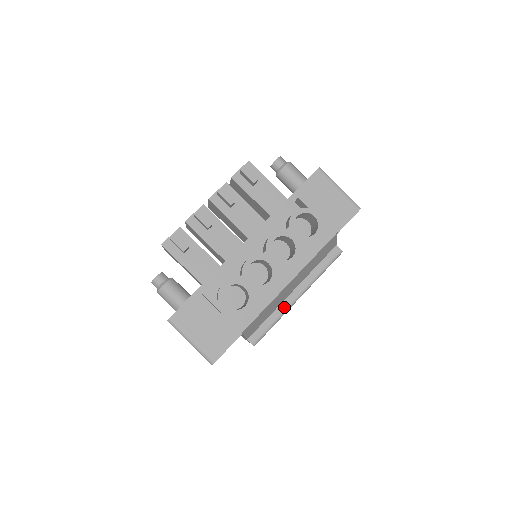
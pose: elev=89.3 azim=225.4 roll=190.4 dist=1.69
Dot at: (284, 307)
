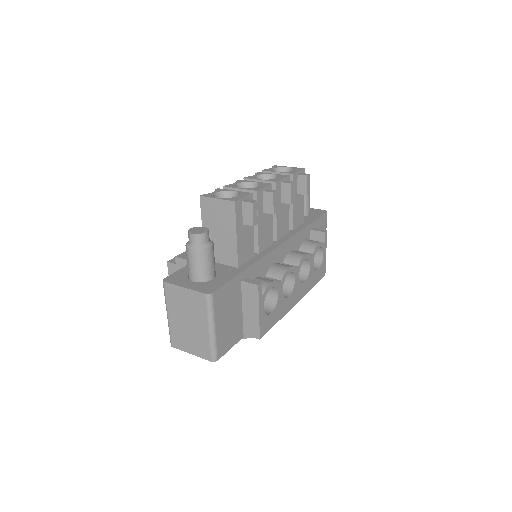
Dot at: occluded
